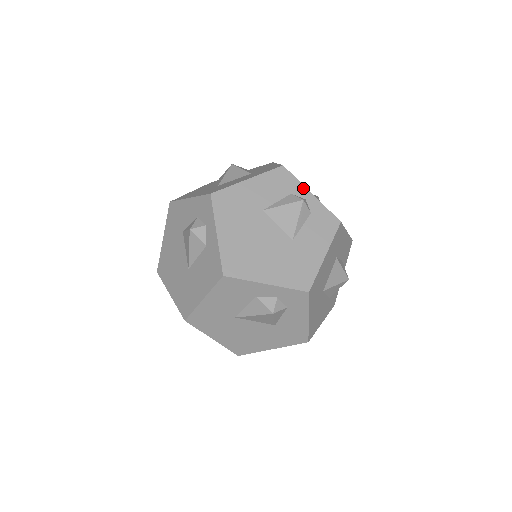
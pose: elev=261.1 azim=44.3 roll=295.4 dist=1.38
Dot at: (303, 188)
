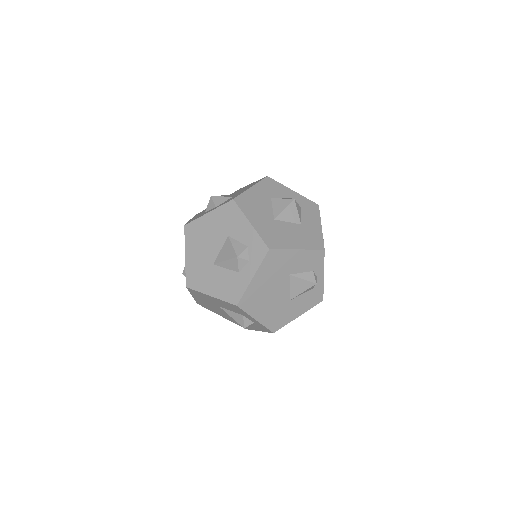
Dot at: (322, 270)
